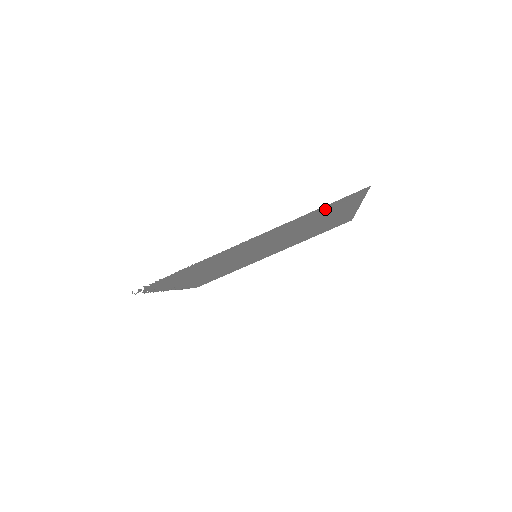
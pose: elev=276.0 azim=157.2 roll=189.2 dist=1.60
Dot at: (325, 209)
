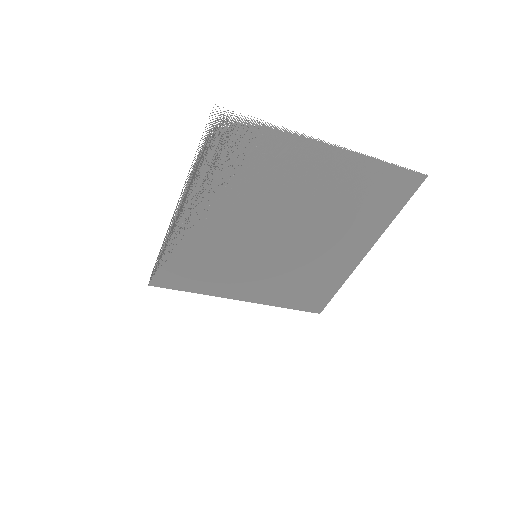
Dot at: (385, 182)
